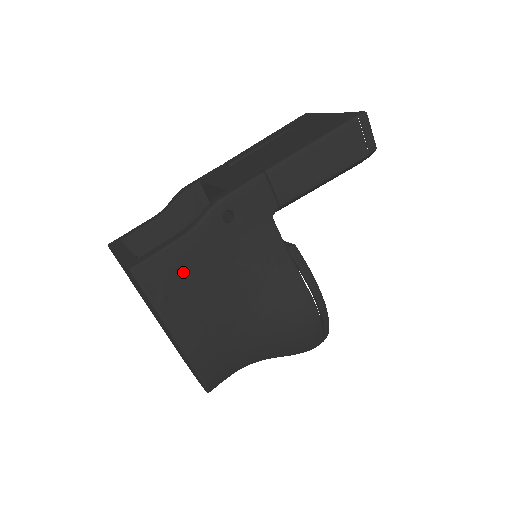
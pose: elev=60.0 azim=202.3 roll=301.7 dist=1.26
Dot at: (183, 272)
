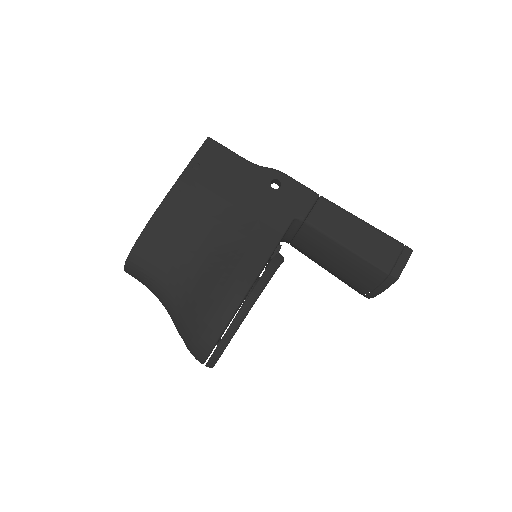
Dot at: (222, 171)
